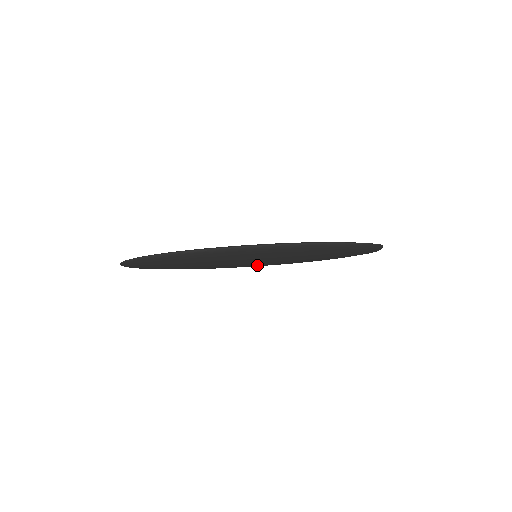
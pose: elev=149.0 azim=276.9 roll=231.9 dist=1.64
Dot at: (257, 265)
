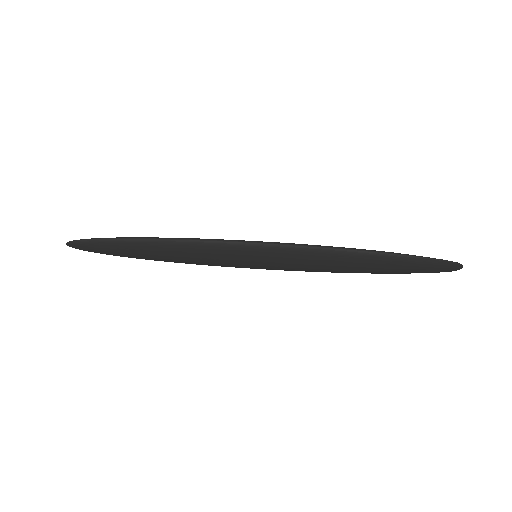
Dot at: (261, 268)
